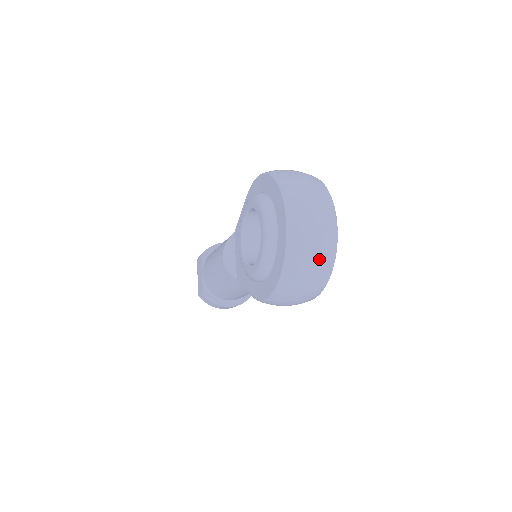
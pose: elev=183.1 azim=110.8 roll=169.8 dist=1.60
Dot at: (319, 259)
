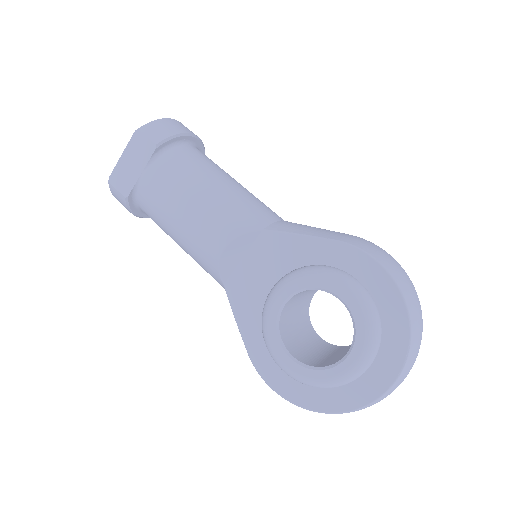
Dot at: occluded
